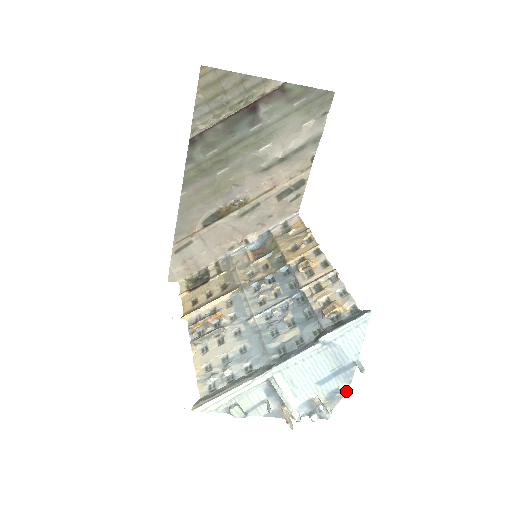
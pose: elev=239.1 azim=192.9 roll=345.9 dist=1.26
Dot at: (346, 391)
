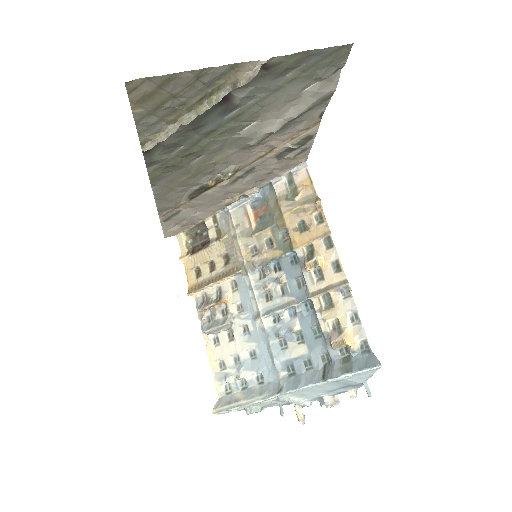
Dot at: (354, 397)
